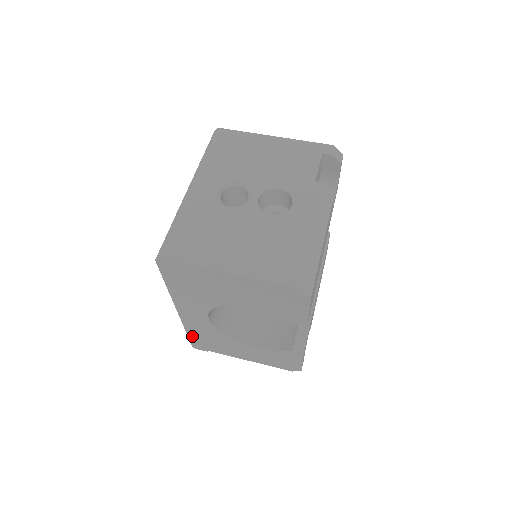
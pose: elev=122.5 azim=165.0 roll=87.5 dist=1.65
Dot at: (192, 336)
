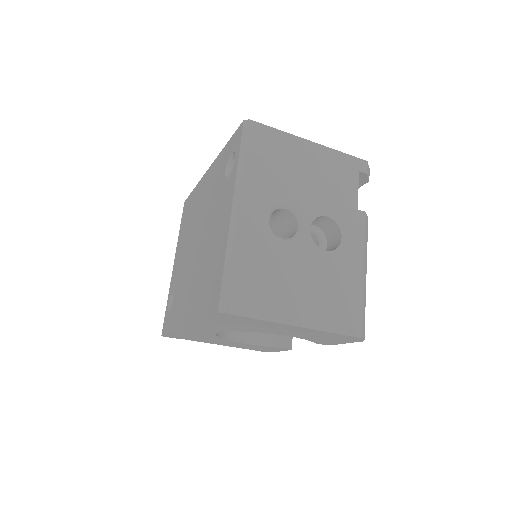
Dot at: (174, 333)
